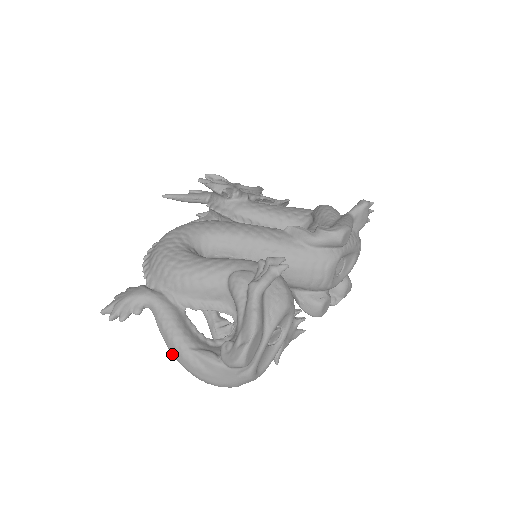
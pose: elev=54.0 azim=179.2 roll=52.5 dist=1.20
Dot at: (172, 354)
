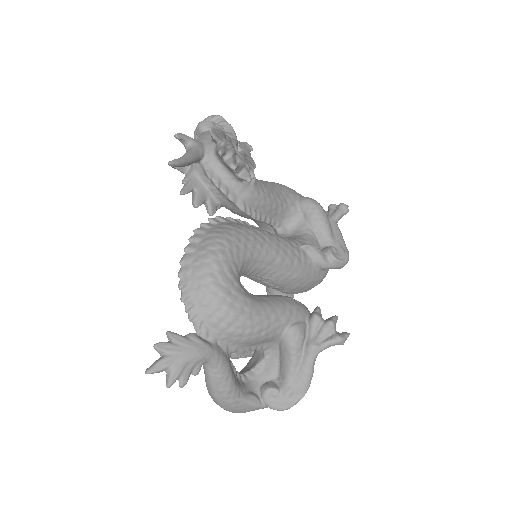
Dot at: (215, 399)
